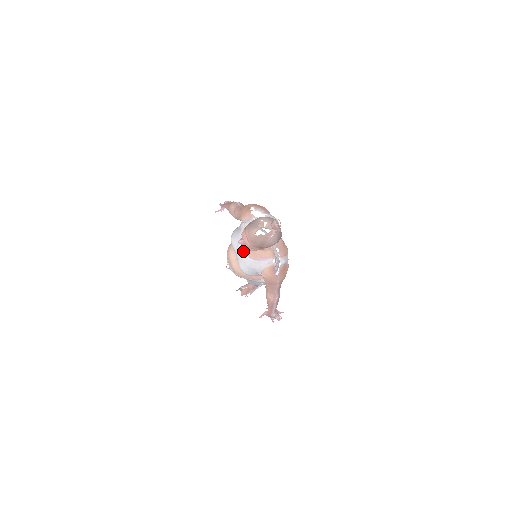
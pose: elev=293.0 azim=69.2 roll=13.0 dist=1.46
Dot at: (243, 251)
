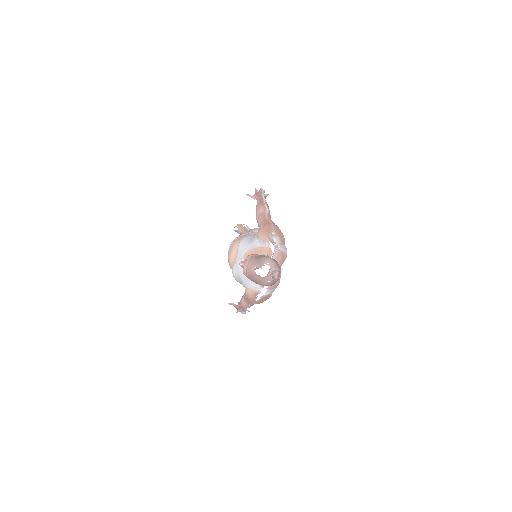
Dot at: (243, 260)
